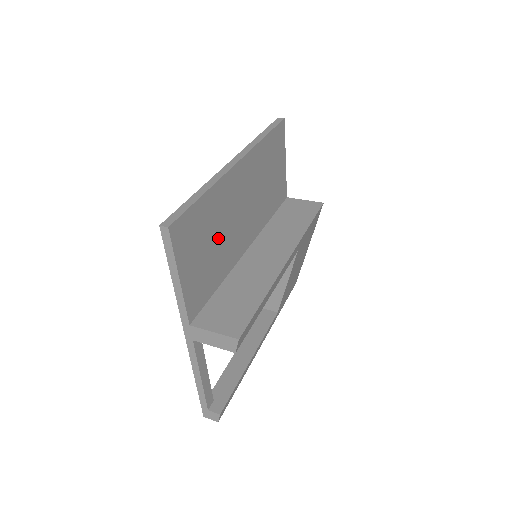
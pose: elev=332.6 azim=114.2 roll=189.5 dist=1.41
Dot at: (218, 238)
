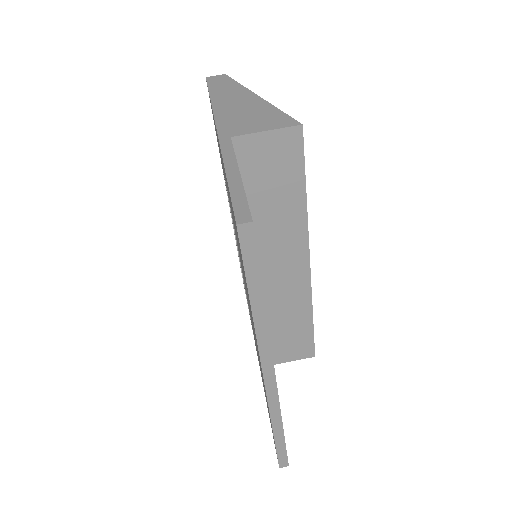
Dot at: occluded
